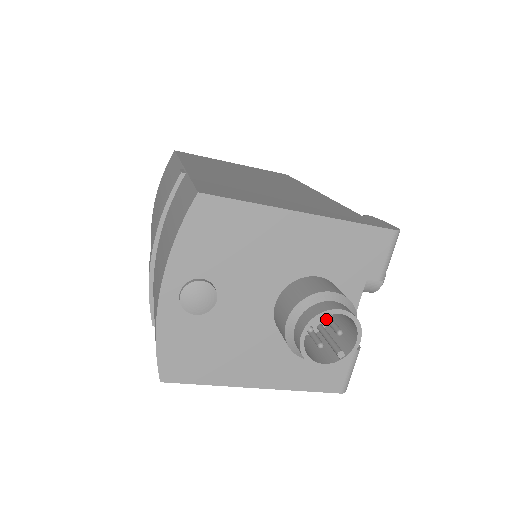
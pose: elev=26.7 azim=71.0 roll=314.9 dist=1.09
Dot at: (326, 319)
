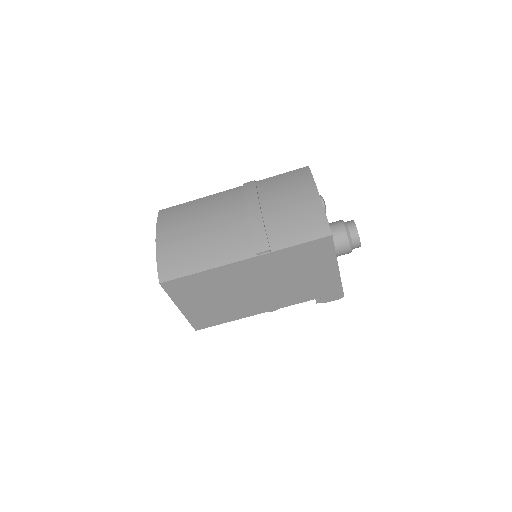
Dot at: occluded
